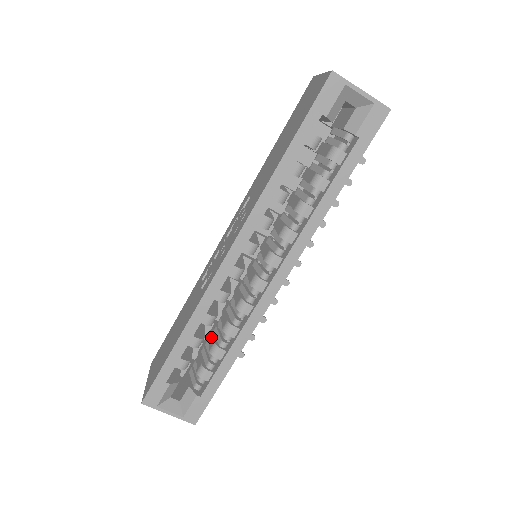
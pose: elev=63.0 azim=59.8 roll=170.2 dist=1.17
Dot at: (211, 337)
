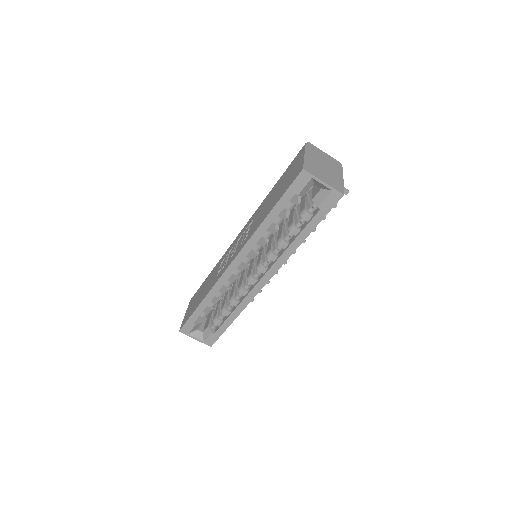
Dot at: (224, 299)
